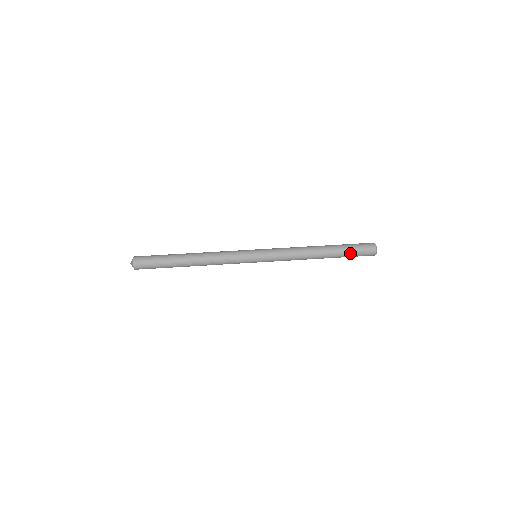
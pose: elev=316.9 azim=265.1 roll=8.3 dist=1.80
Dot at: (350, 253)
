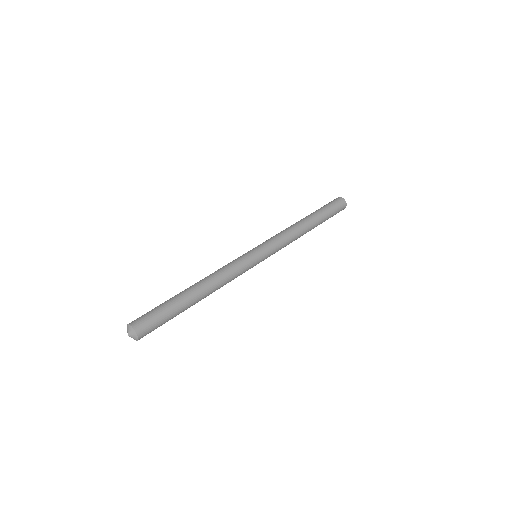
Dot at: (327, 209)
